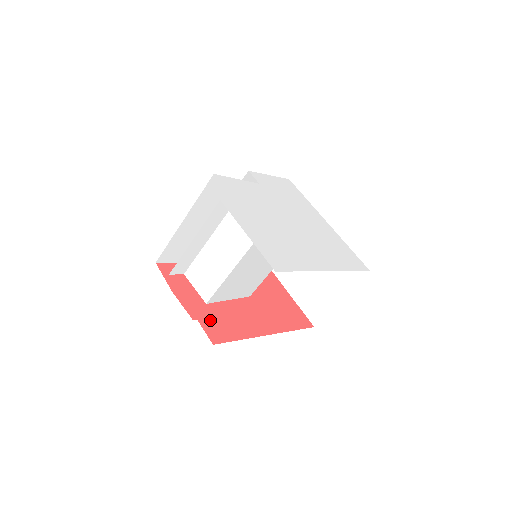
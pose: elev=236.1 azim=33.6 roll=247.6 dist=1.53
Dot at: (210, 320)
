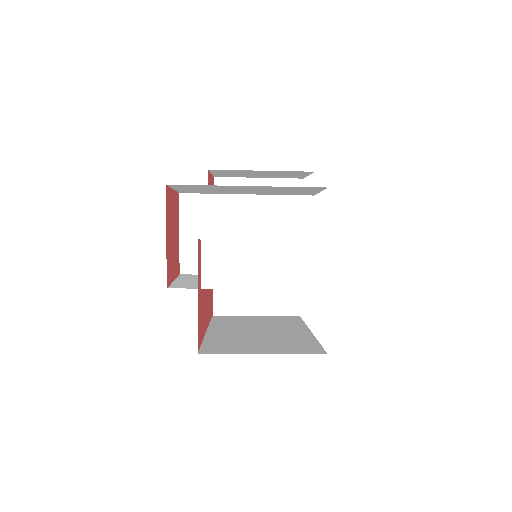
Dot at: occluded
